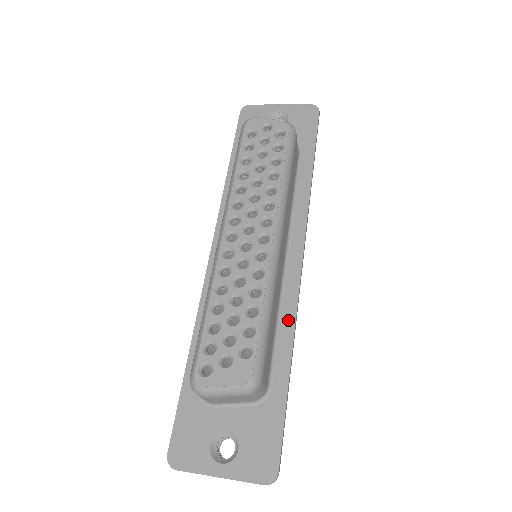
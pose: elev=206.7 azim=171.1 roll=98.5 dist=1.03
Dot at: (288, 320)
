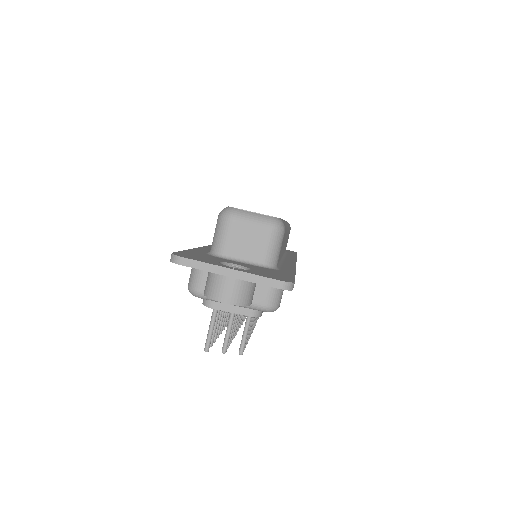
Dot at: (289, 265)
